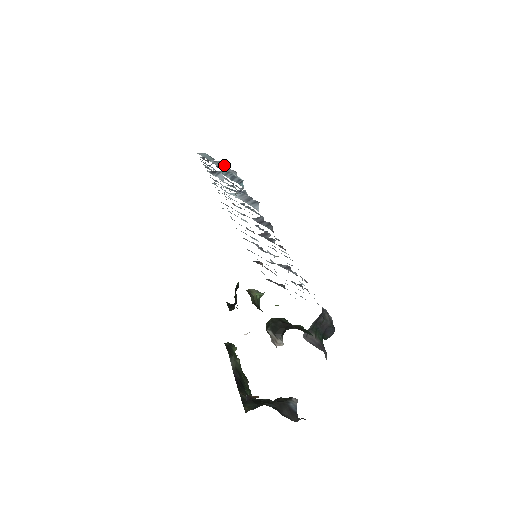
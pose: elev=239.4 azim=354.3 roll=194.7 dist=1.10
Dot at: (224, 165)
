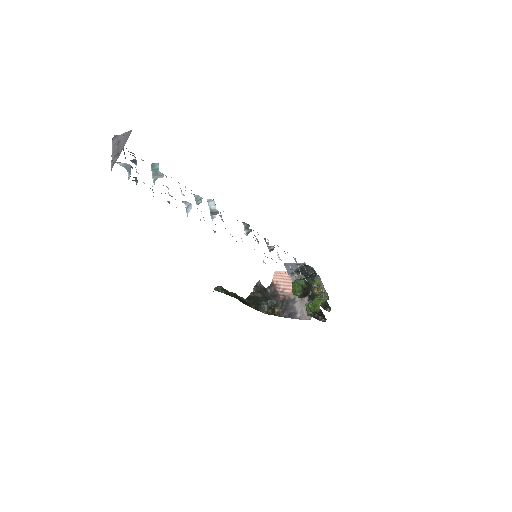
Dot at: occluded
